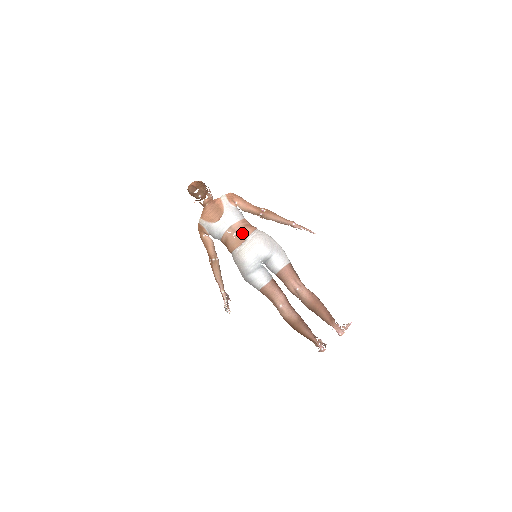
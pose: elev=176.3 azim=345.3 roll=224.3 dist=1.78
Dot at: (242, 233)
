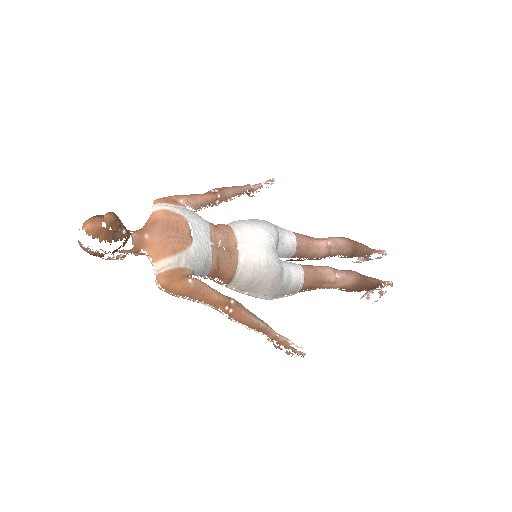
Dot at: (225, 235)
